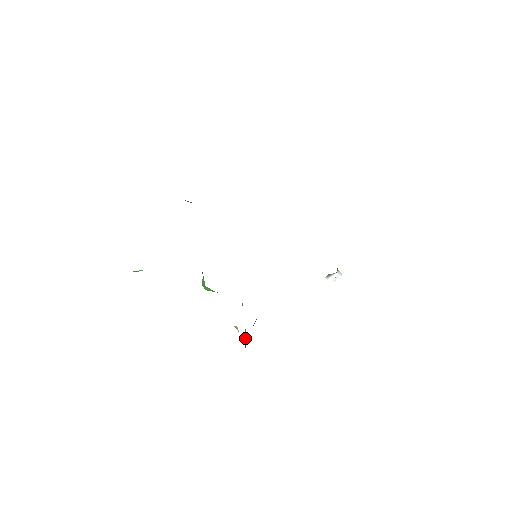
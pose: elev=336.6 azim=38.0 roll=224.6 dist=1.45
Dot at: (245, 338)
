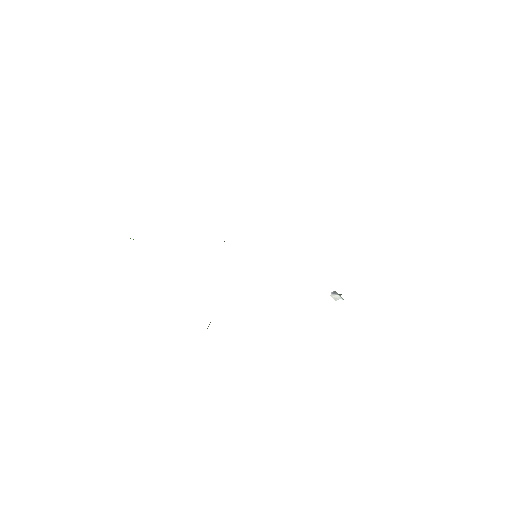
Dot at: (210, 322)
